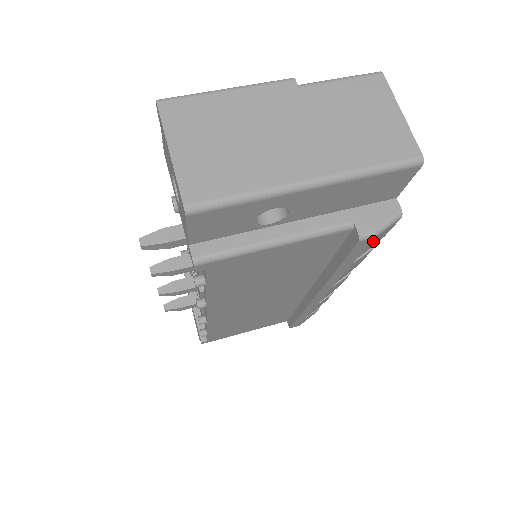
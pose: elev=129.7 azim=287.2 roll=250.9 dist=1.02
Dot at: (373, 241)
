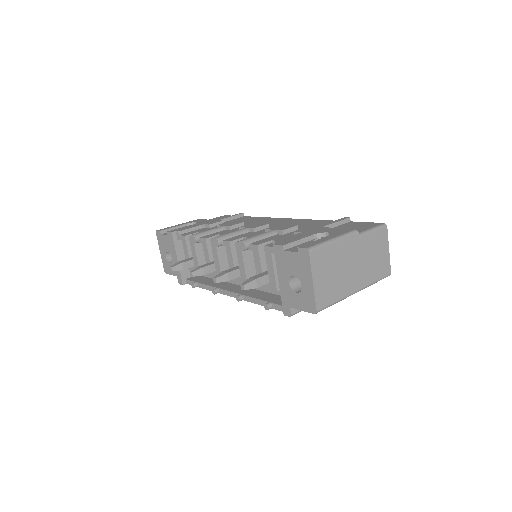
Dot at: occluded
